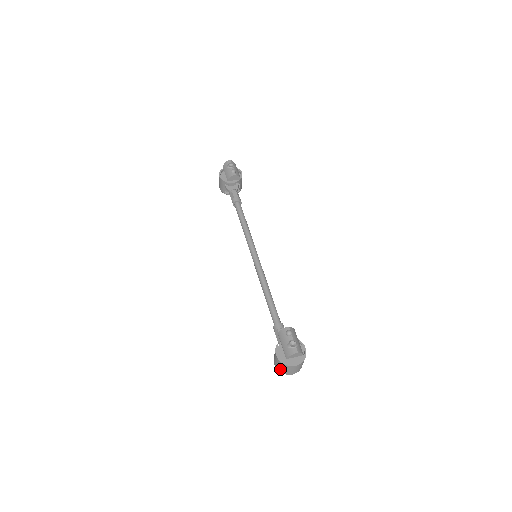
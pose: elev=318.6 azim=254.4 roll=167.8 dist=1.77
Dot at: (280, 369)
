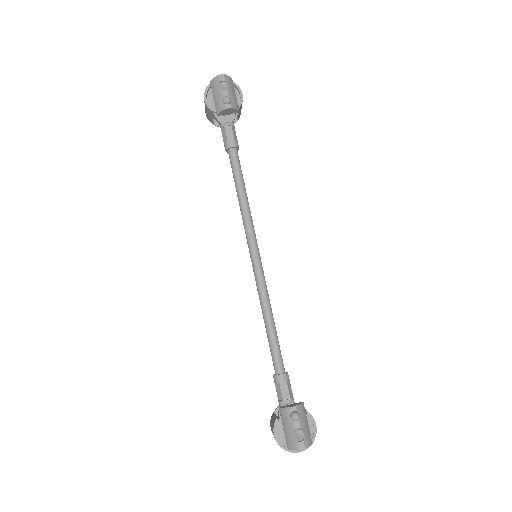
Dot at: occluded
